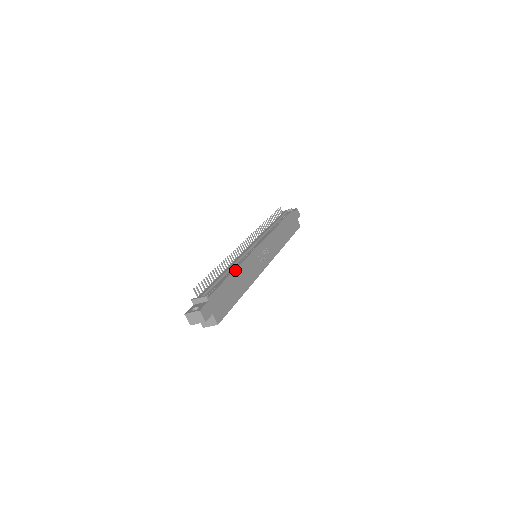
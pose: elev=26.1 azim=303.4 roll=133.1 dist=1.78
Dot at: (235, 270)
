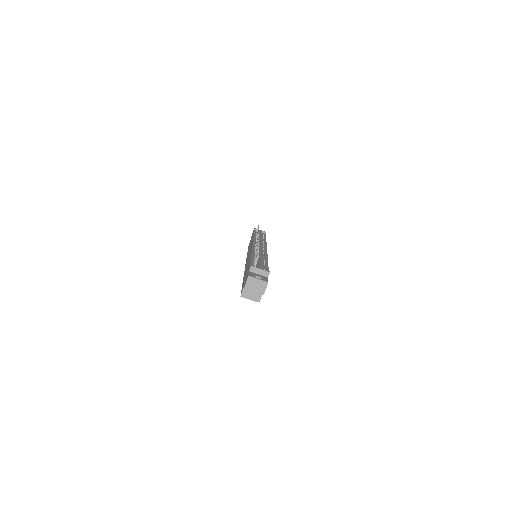
Dot at: occluded
